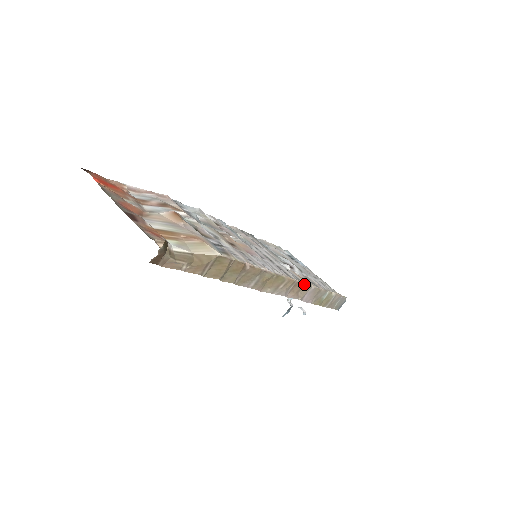
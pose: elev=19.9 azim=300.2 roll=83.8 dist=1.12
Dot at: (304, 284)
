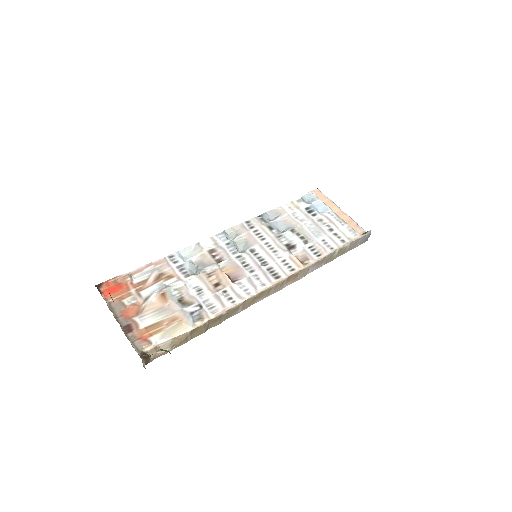
Dot at: (299, 271)
